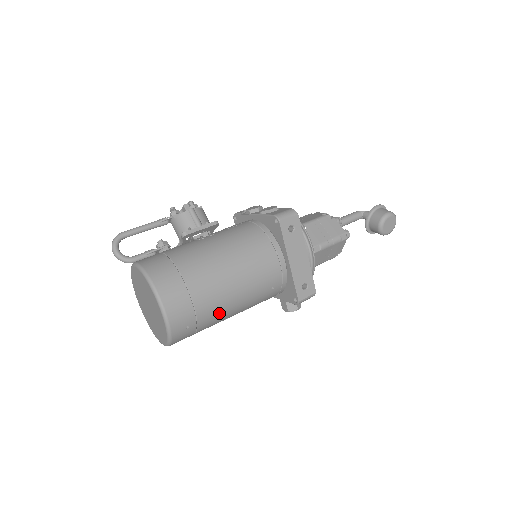
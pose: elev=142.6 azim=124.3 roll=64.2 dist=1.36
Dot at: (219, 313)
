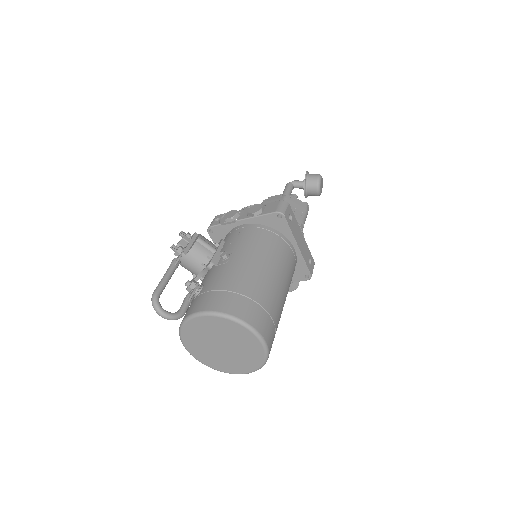
Dot at: (280, 317)
